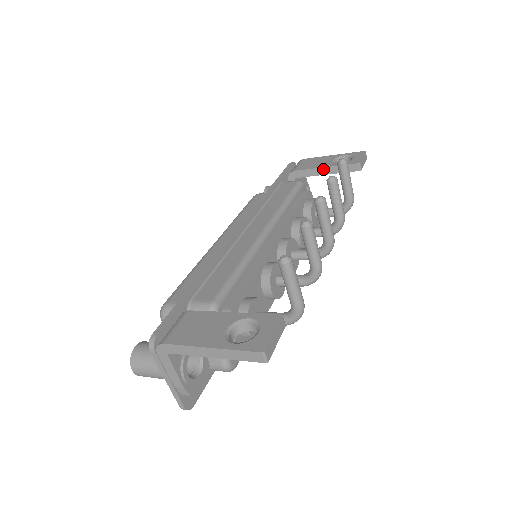
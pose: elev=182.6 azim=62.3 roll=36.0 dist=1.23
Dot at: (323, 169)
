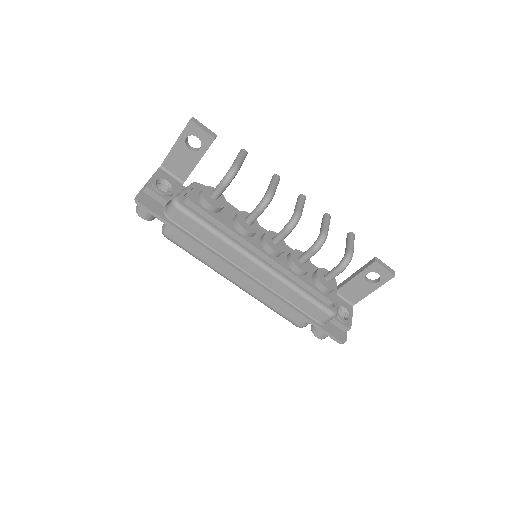
Dot at: (353, 275)
